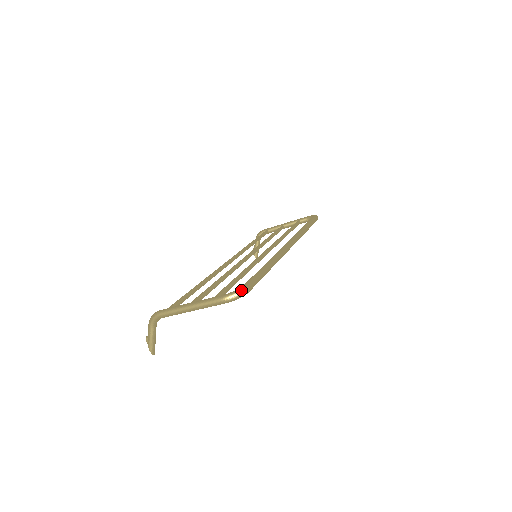
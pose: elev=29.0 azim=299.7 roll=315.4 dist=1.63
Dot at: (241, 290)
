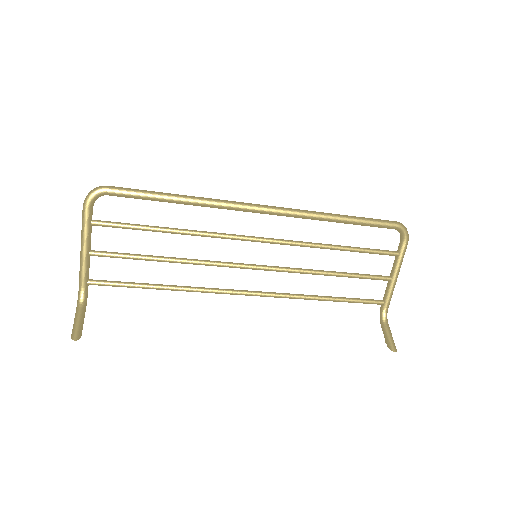
Dot at: (97, 188)
